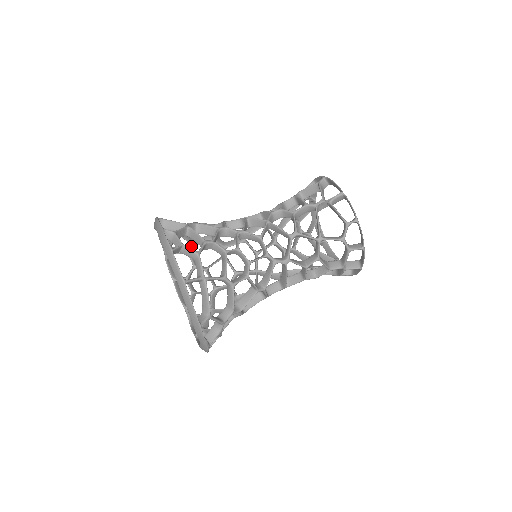
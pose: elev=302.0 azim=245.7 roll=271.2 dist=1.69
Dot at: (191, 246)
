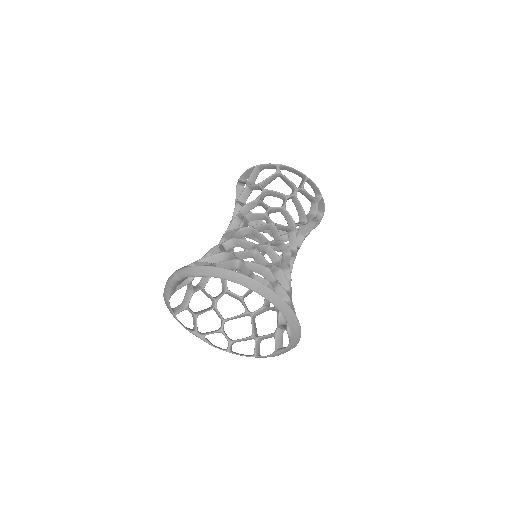
Dot at: occluded
